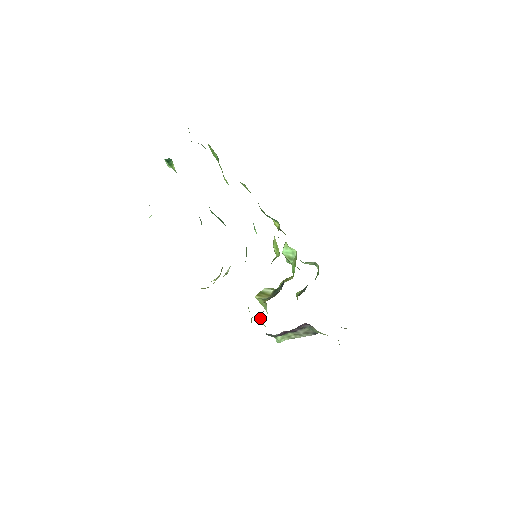
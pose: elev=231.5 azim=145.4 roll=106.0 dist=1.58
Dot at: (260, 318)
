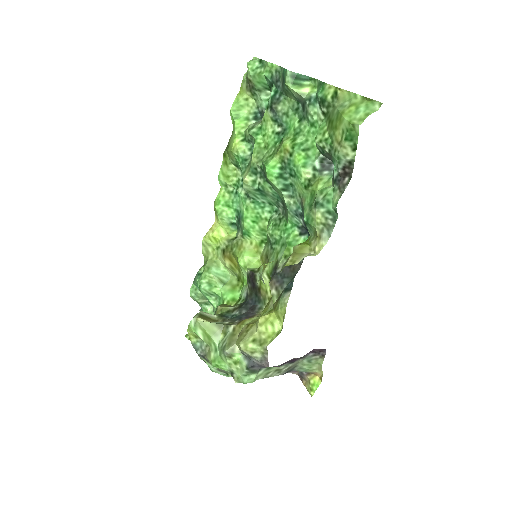
Dot at: (233, 345)
